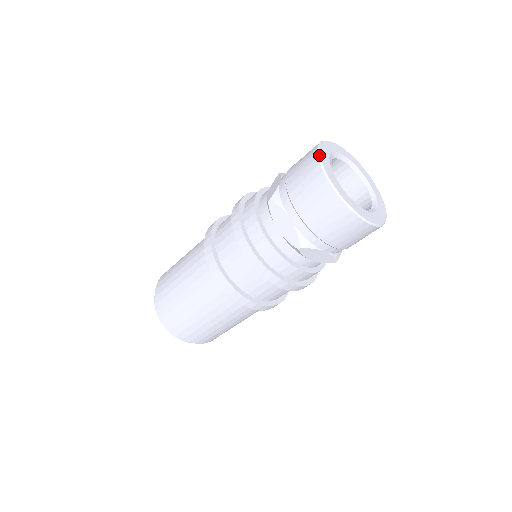
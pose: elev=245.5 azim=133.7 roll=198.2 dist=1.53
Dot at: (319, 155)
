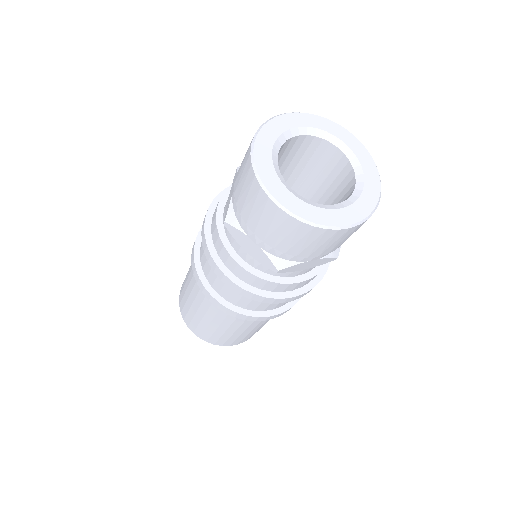
Dot at: (253, 161)
